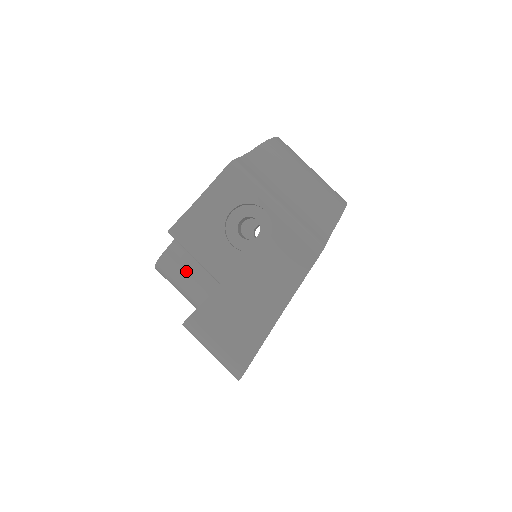
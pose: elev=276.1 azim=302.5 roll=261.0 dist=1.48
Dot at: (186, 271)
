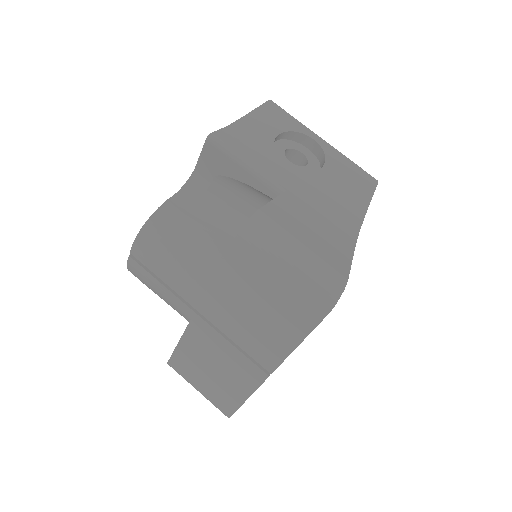
Dot at: (198, 225)
